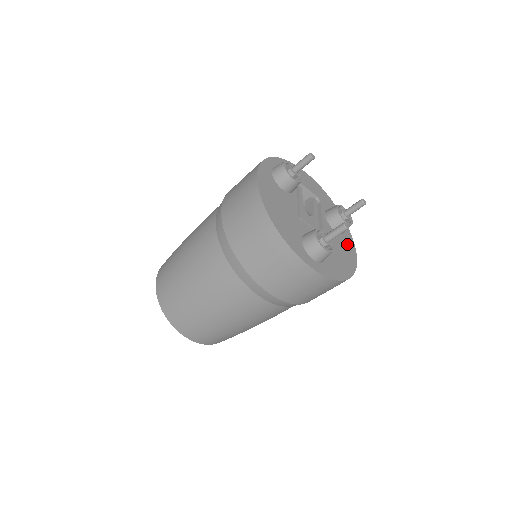
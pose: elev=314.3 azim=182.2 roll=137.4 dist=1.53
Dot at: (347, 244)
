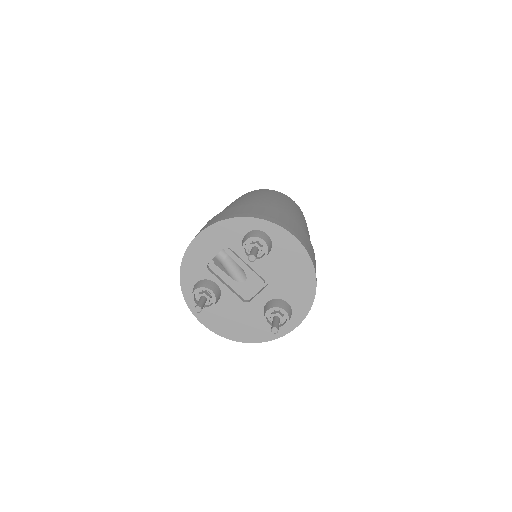
Dot at: (284, 247)
